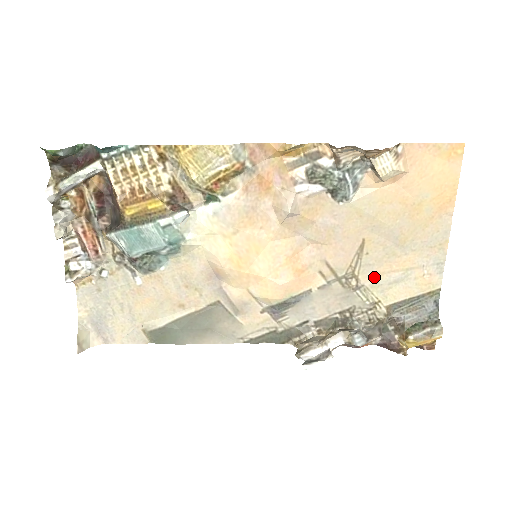
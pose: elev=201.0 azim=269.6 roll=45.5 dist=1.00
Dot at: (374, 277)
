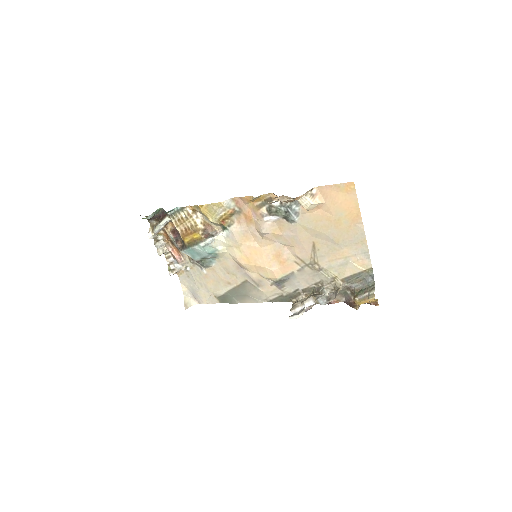
Dot at: (328, 263)
